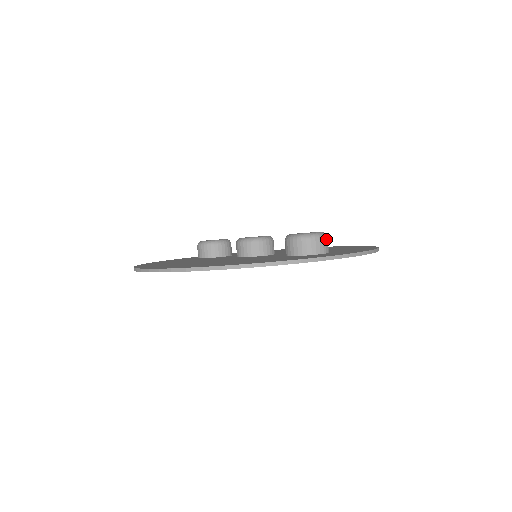
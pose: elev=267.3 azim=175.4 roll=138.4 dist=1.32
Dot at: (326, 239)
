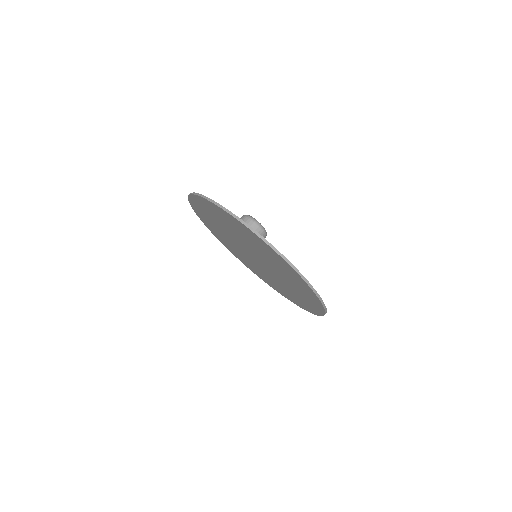
Dot at: (255, 224)
